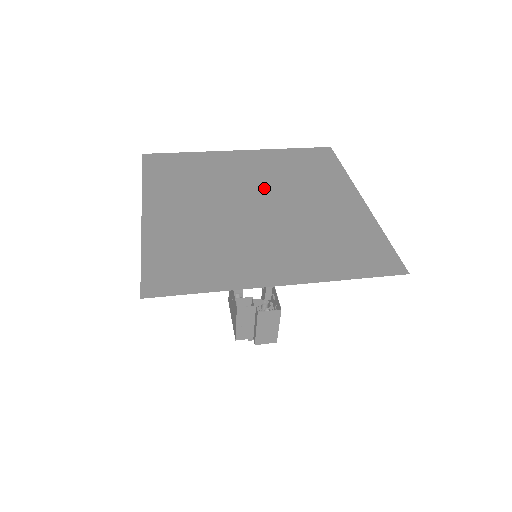
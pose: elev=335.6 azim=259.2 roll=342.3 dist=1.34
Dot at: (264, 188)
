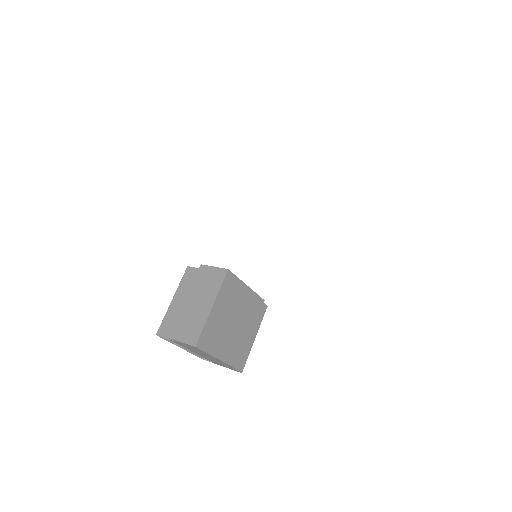
Dot at: occluded
